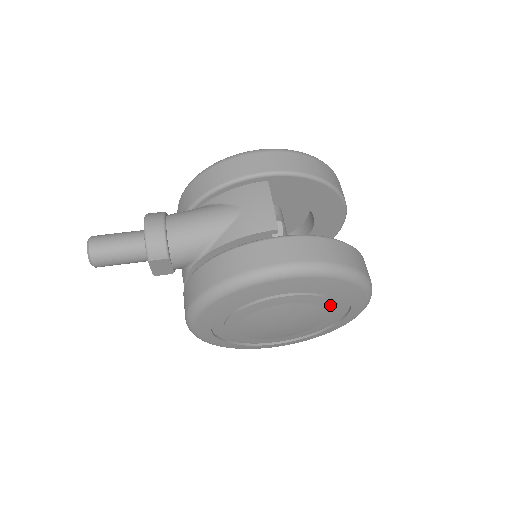
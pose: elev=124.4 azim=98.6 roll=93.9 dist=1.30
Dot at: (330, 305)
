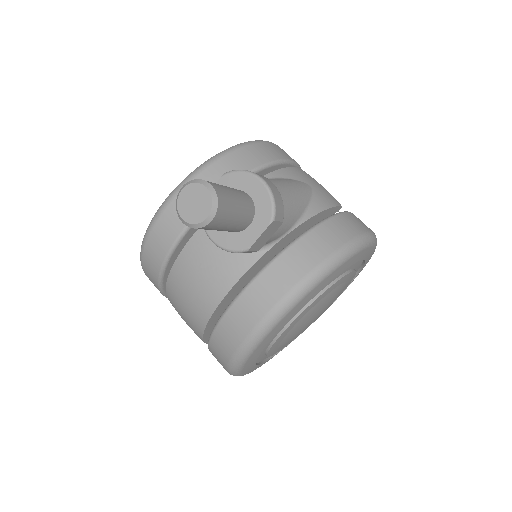
Dot at: (342, 292)
